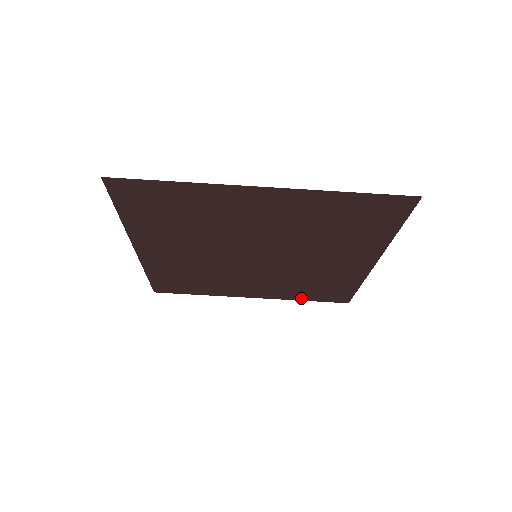
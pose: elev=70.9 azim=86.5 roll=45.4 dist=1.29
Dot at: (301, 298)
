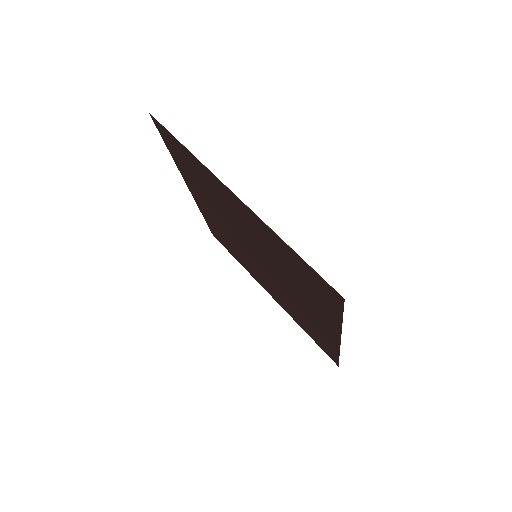
Dot at: occluded
